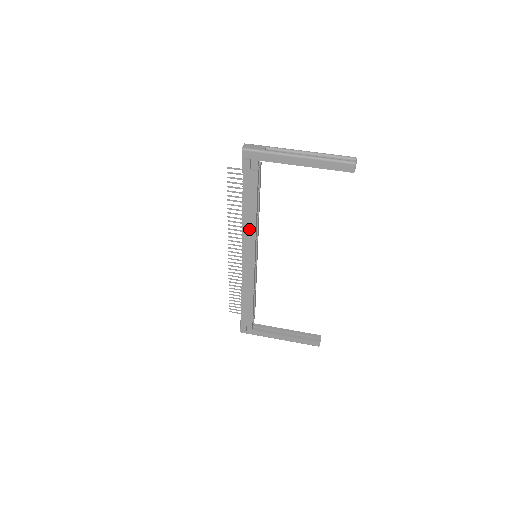
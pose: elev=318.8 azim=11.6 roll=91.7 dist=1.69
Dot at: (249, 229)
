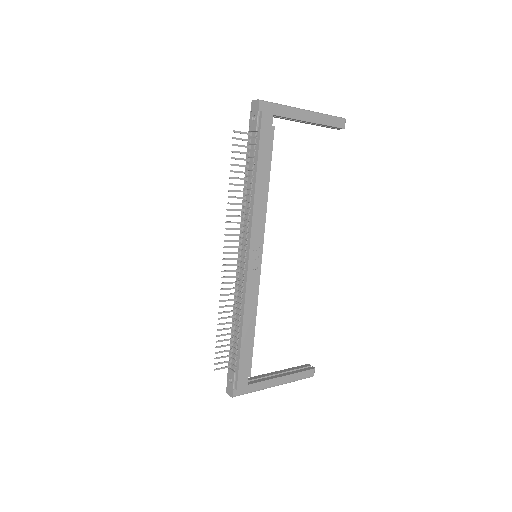
Dot at: (260, 209)
